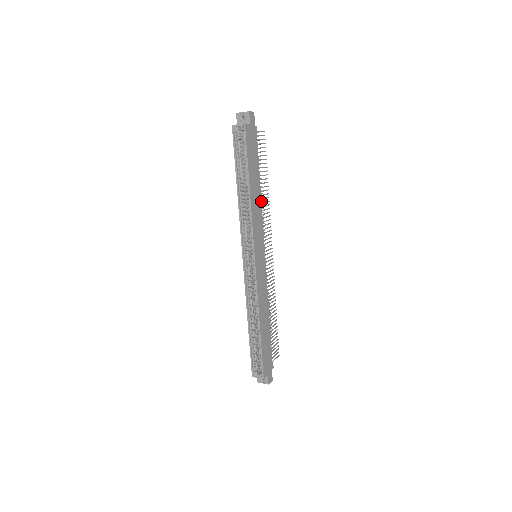
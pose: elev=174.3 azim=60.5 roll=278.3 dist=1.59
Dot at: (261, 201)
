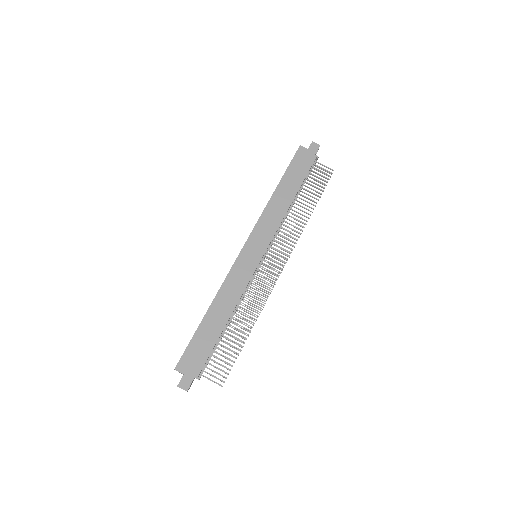
Dot at: (287, 211)
